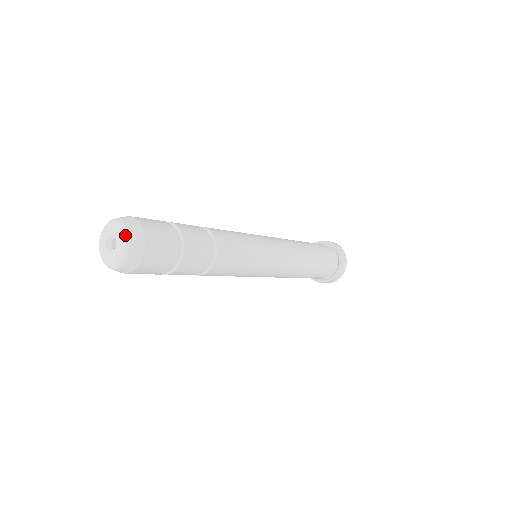
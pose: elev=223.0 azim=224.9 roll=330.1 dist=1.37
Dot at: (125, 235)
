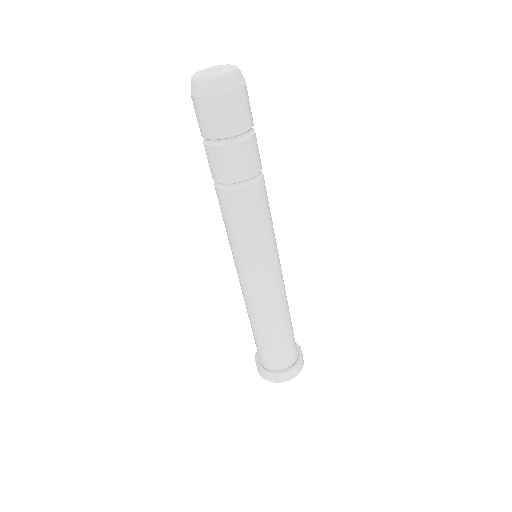
Dot at: (236, 66)
